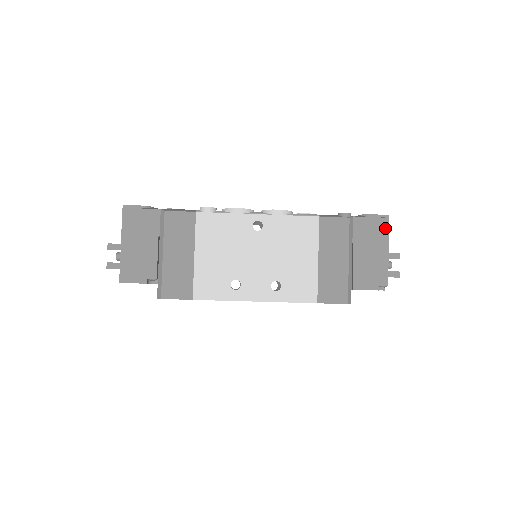
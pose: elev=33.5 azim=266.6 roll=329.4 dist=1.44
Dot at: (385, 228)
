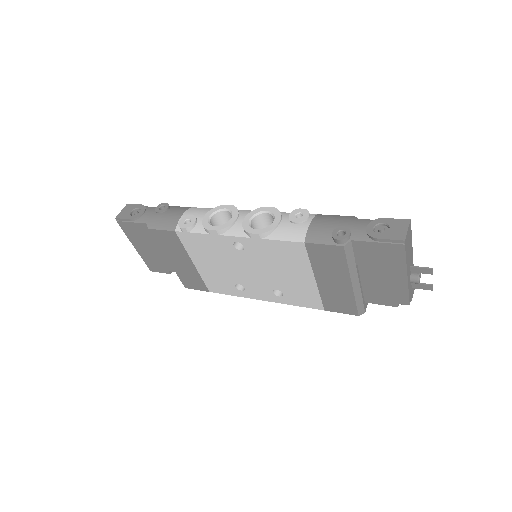
Dot at: (400, 255)
